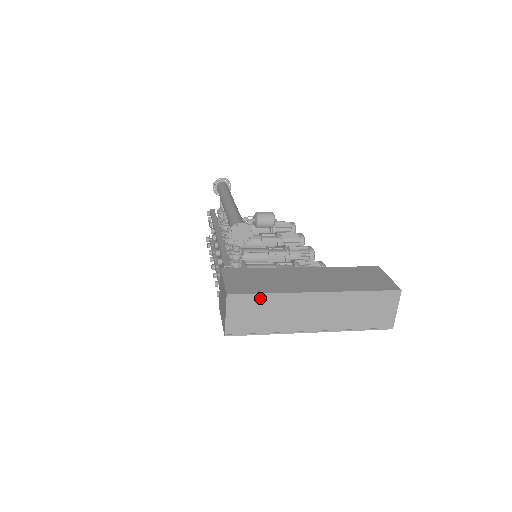
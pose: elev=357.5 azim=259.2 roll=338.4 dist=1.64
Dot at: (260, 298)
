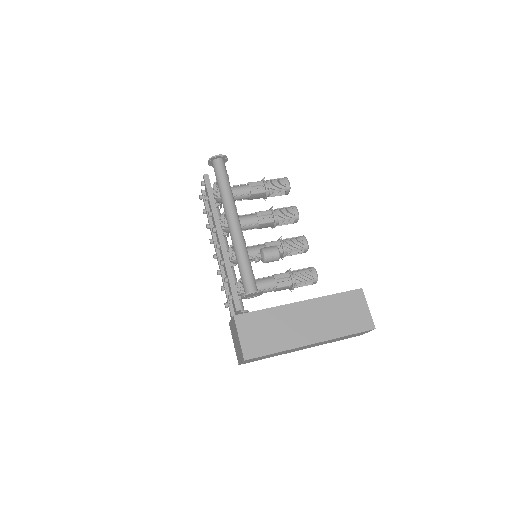
Dot at: occluded
